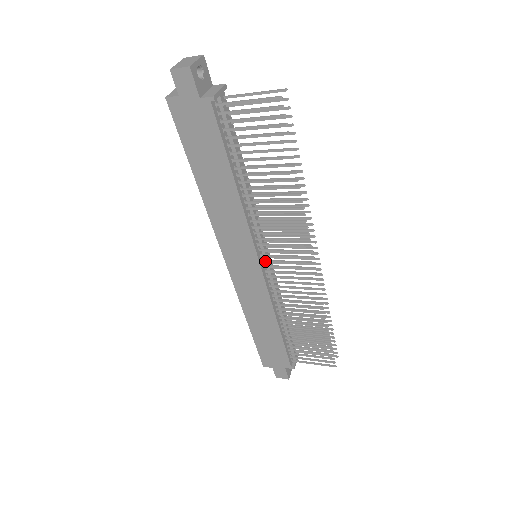
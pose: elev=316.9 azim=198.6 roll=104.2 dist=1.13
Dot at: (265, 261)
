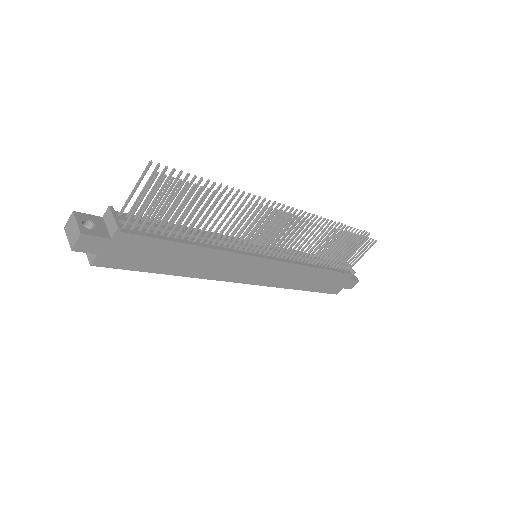
Dot at: (266, 253)
